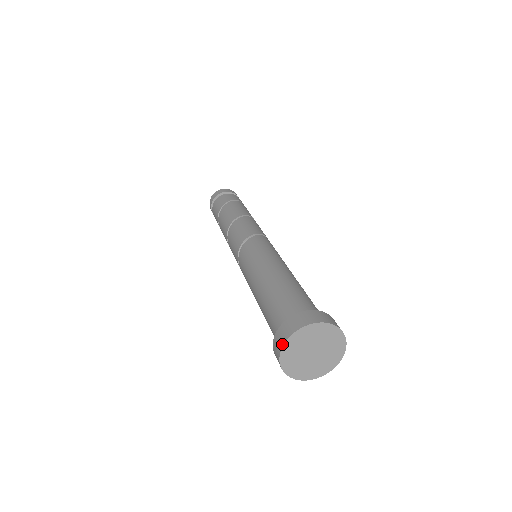
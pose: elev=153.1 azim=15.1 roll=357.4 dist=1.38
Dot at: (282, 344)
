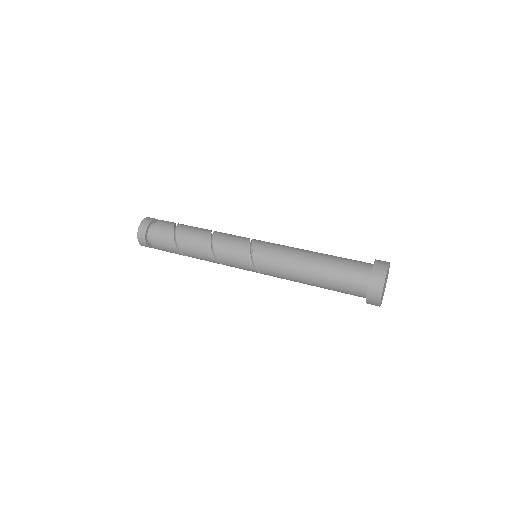
Dot at: (383, 285)
